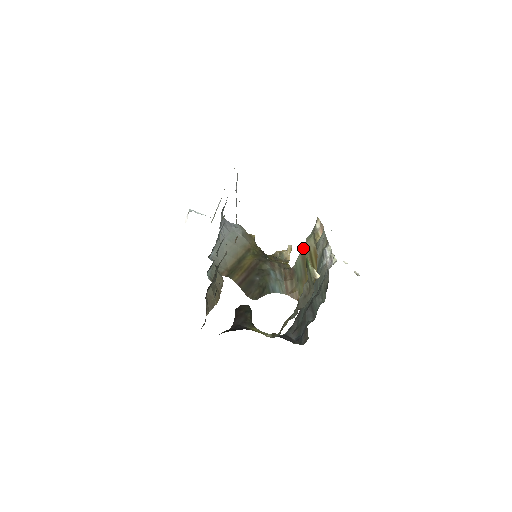
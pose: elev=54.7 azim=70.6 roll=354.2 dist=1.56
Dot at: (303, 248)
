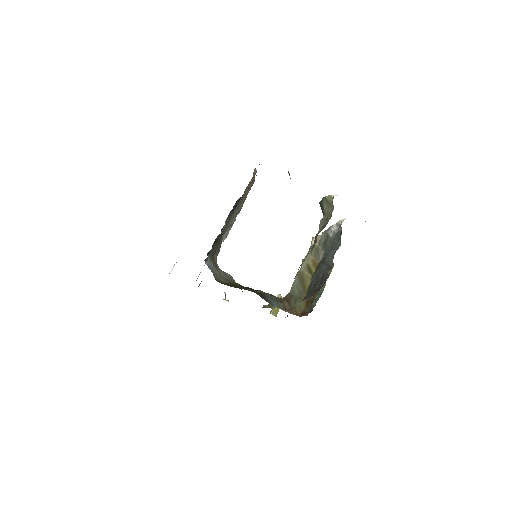
Dot at: occluded
